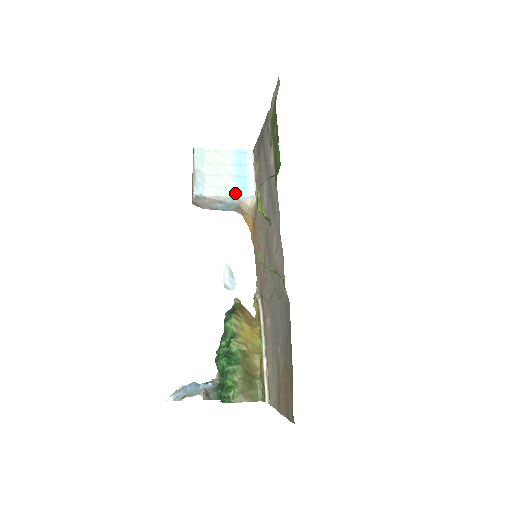
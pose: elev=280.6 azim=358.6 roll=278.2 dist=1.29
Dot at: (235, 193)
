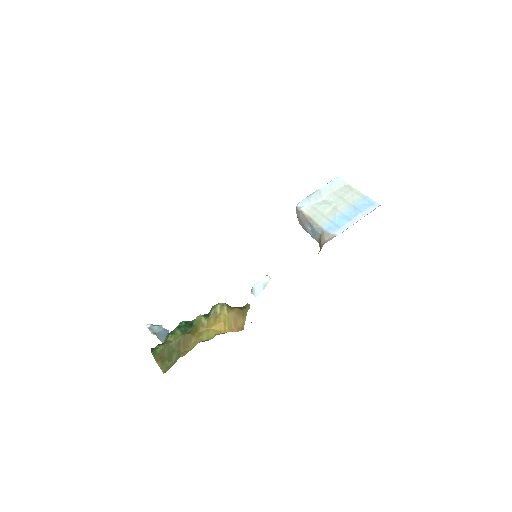
Dot at: (326, 224)
